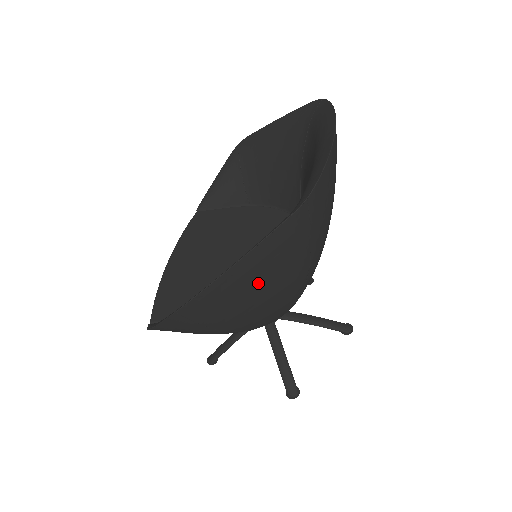
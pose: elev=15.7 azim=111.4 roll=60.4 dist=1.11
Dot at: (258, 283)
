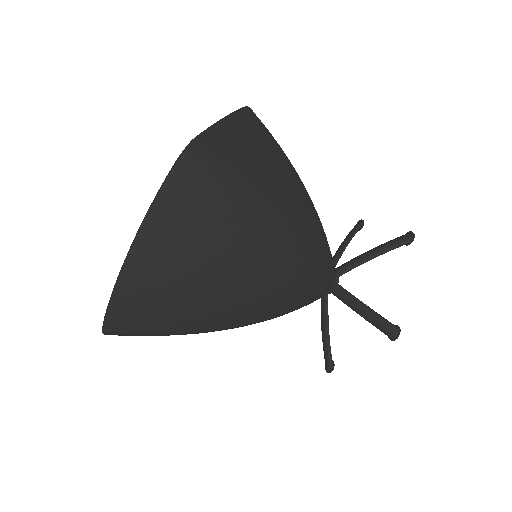
Dot at: occluded
